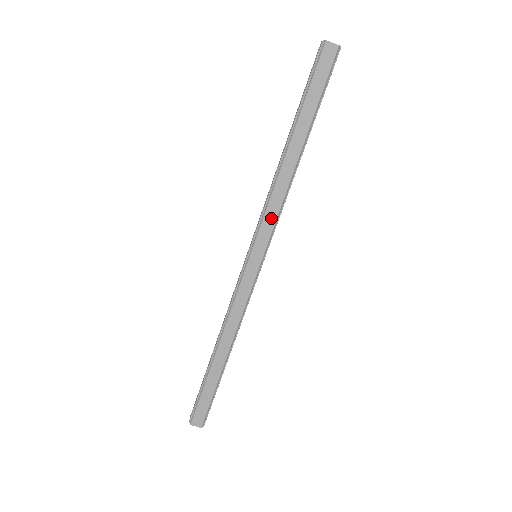
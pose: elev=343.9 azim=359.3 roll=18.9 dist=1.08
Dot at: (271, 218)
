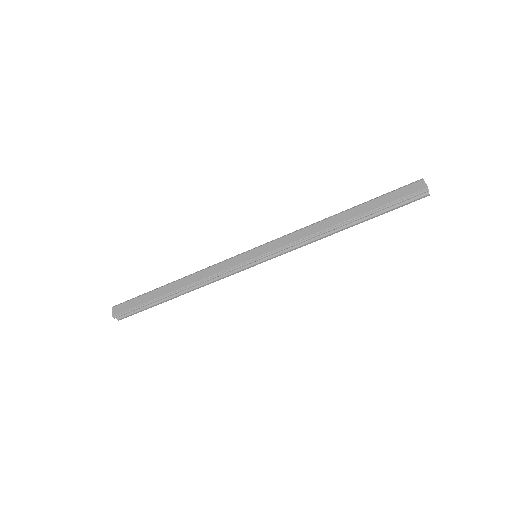
Dot at: (287, 241)
